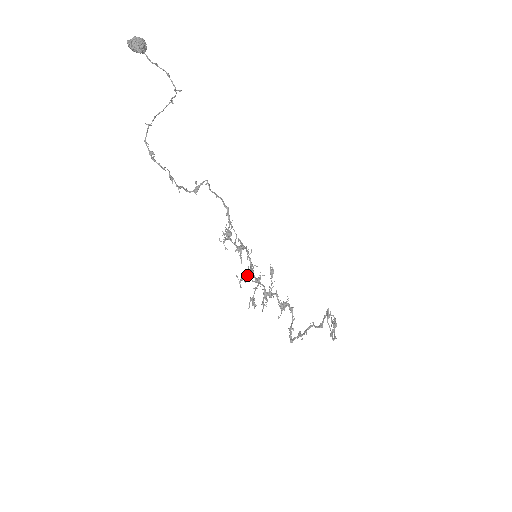
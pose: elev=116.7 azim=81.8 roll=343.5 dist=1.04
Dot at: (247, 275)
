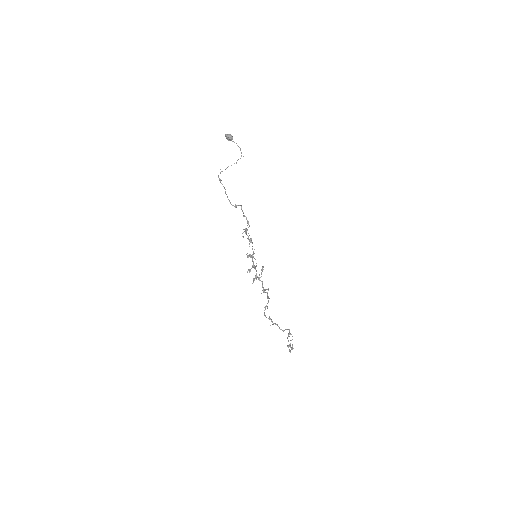
Dot at: (250, 255)
